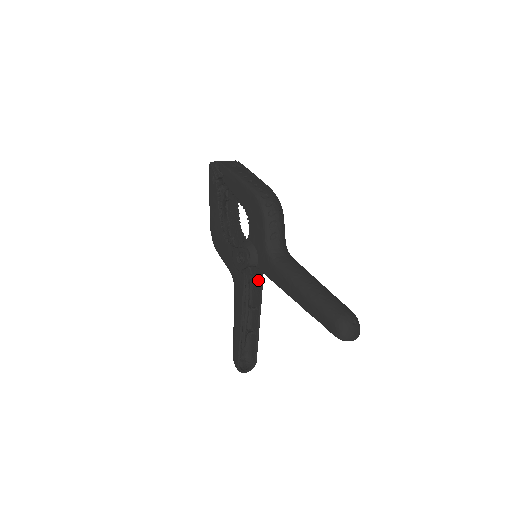
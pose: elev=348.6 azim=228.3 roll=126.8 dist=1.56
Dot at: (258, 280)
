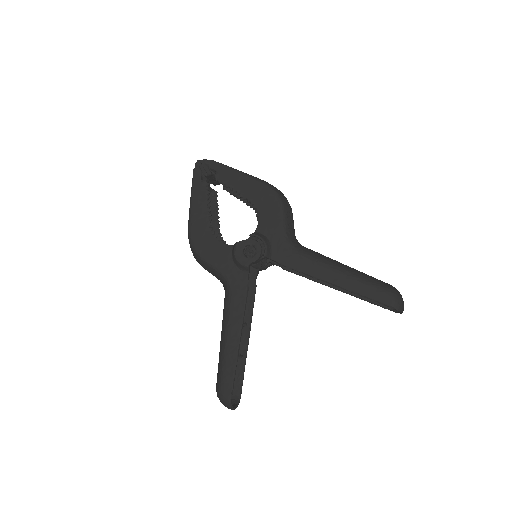
Dot at: (249, 289)
